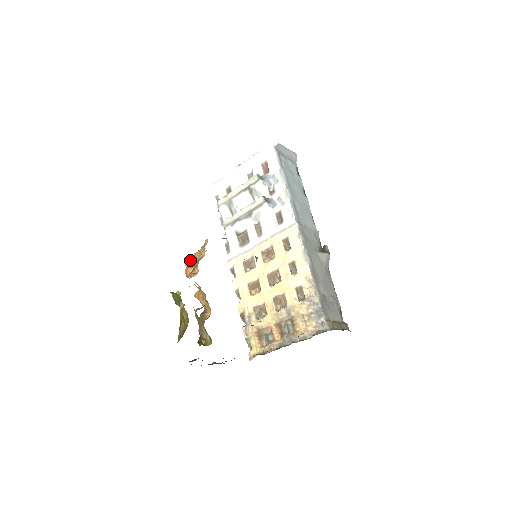
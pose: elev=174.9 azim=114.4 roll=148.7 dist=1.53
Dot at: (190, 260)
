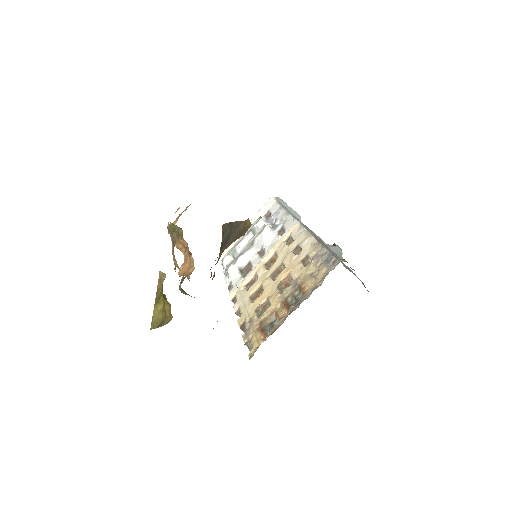
Dot at: occluded
